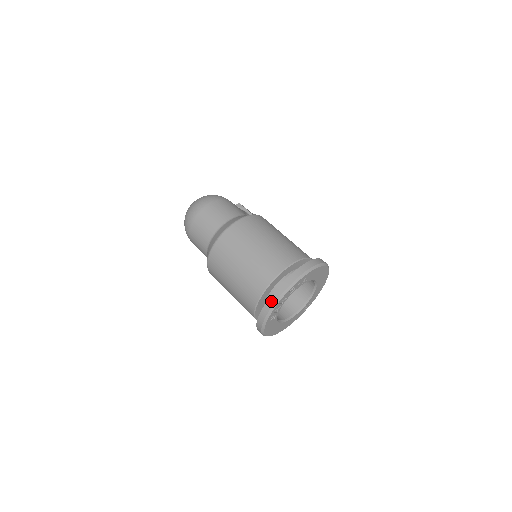
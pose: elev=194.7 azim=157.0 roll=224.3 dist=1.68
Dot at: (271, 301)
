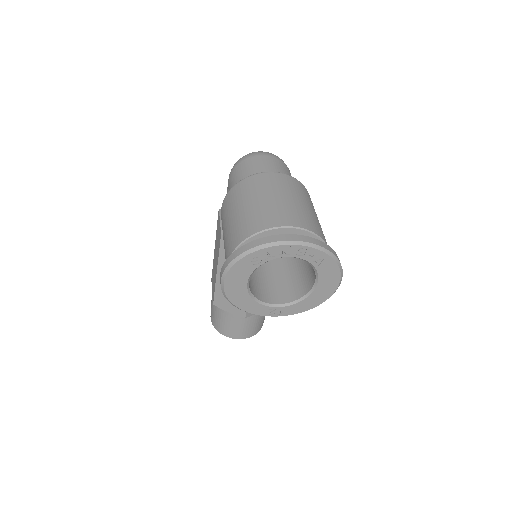
Dot at: (276, 238)
